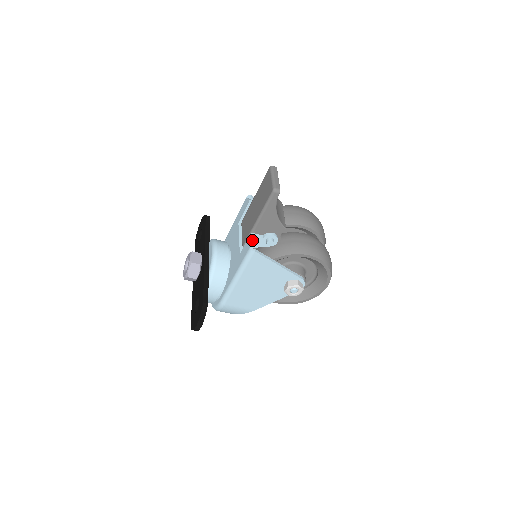
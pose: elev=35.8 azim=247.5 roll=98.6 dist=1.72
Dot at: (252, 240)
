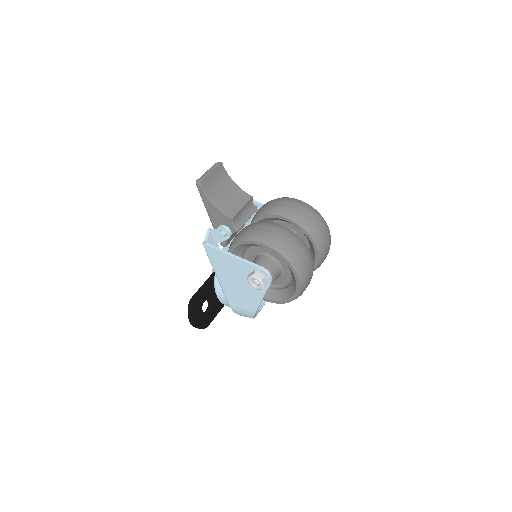
Dot at: (207, 235)
